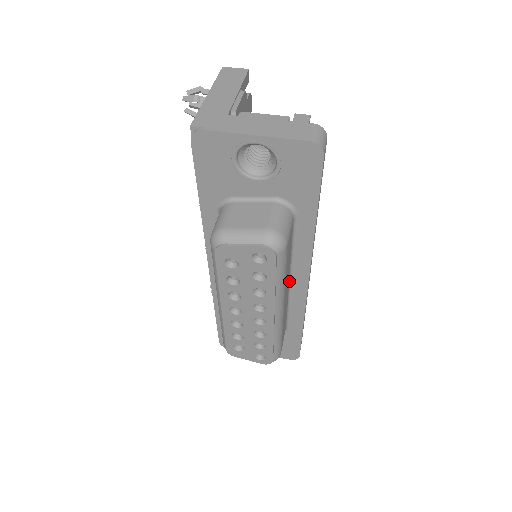
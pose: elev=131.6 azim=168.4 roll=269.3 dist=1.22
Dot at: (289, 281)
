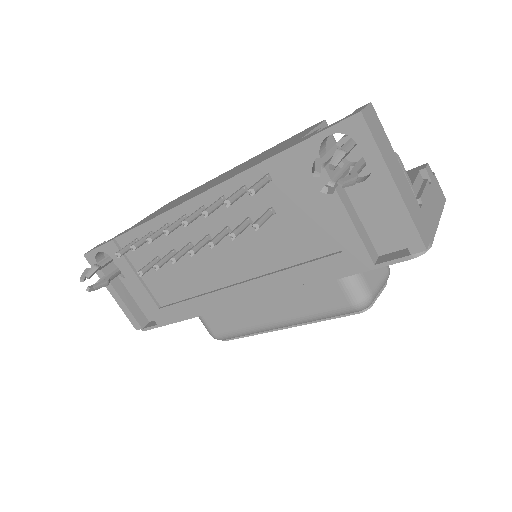
Dot at: occluded
